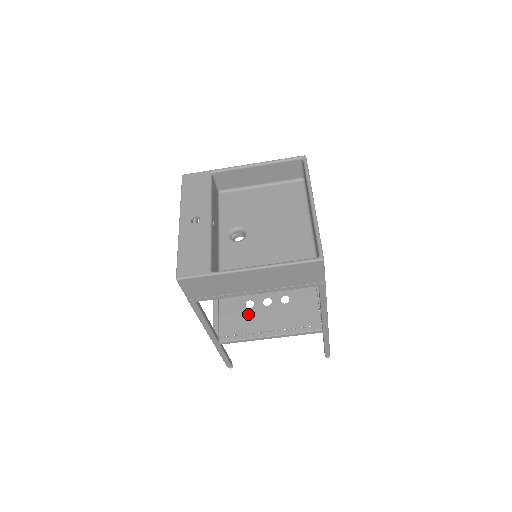
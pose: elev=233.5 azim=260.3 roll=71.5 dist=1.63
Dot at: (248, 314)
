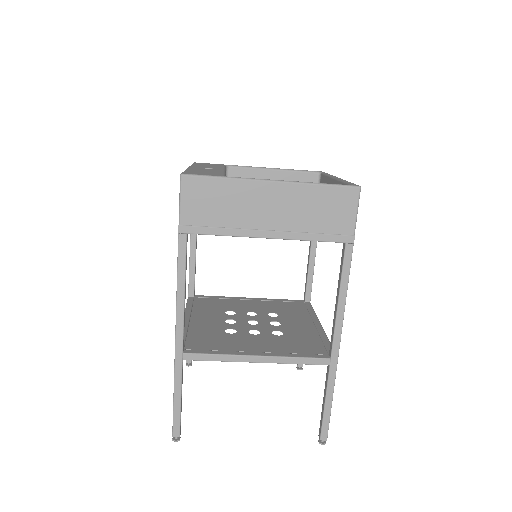
Dot at: (228, 337)
